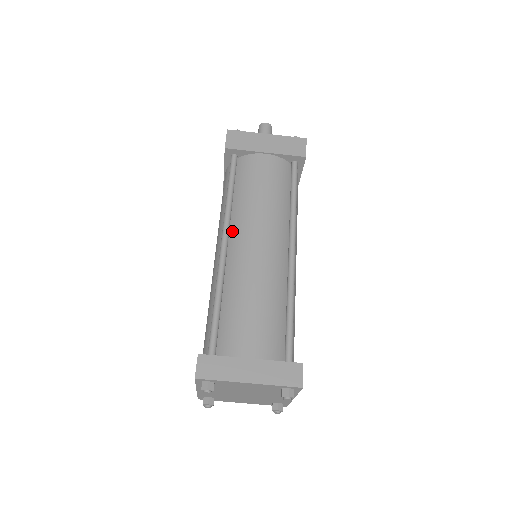
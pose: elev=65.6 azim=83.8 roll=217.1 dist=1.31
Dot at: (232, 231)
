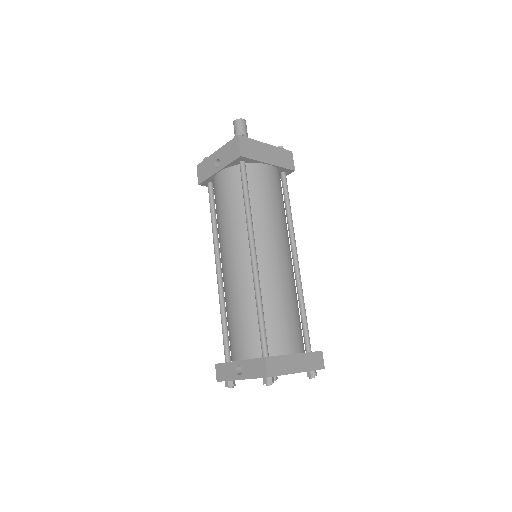
Dot at: (256, 241)
